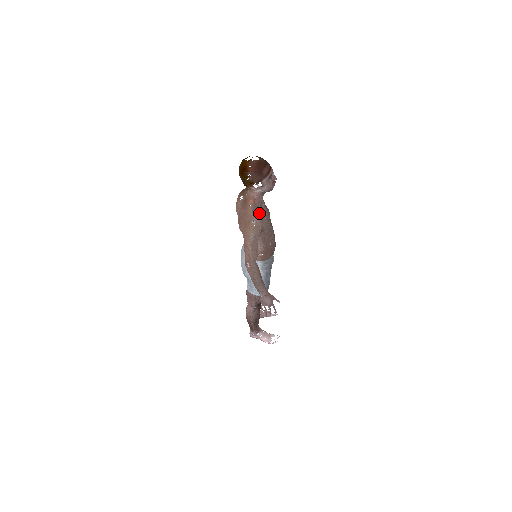
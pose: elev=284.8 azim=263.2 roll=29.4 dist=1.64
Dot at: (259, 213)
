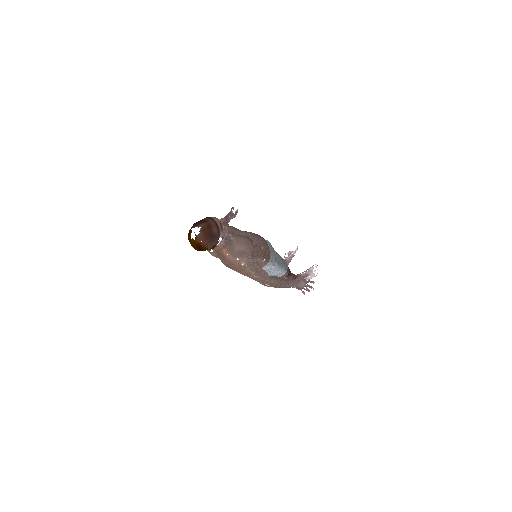
Dot at: (238, 251)
